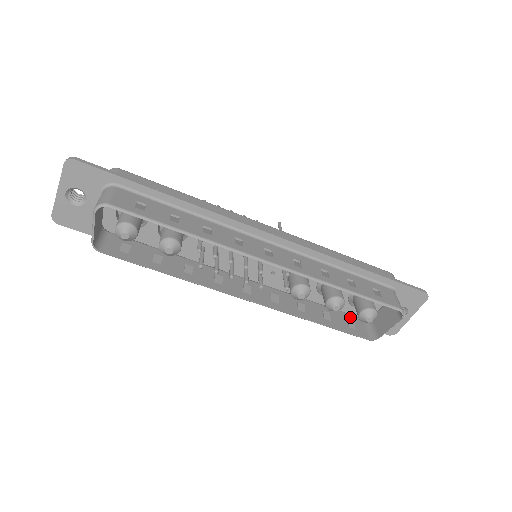
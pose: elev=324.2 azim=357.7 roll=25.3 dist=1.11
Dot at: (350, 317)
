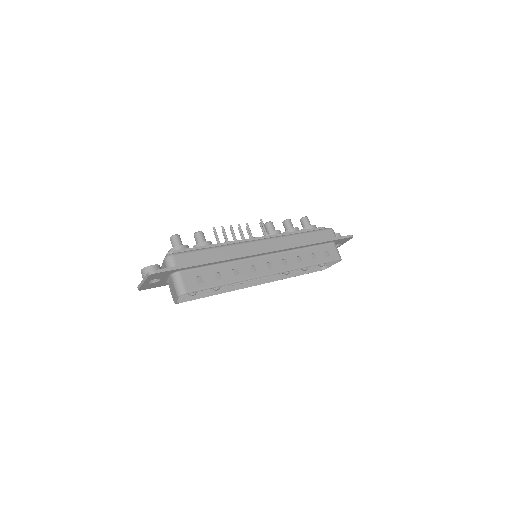
Dot at: occluded
